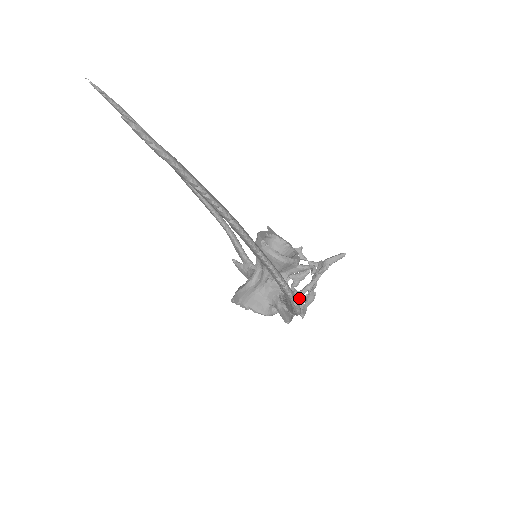
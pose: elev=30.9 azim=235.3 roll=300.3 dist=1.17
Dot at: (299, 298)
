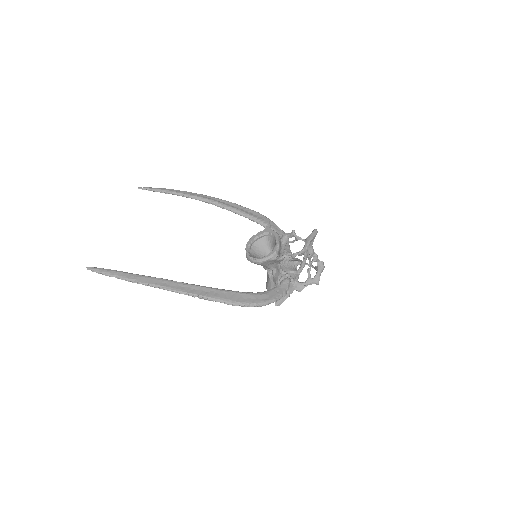
Dot at: (317, 266)
